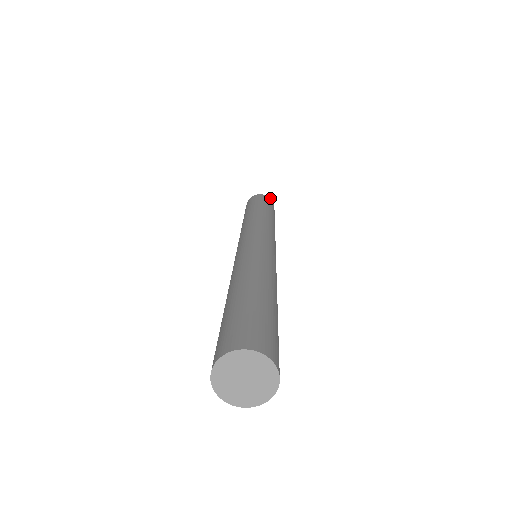
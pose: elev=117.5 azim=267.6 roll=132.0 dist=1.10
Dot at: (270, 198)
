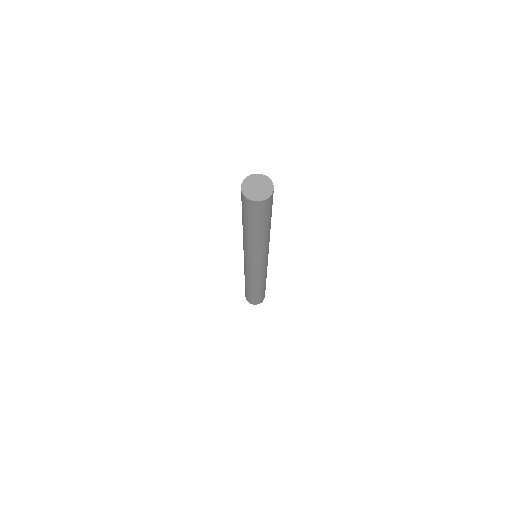
Dot at: occluded
